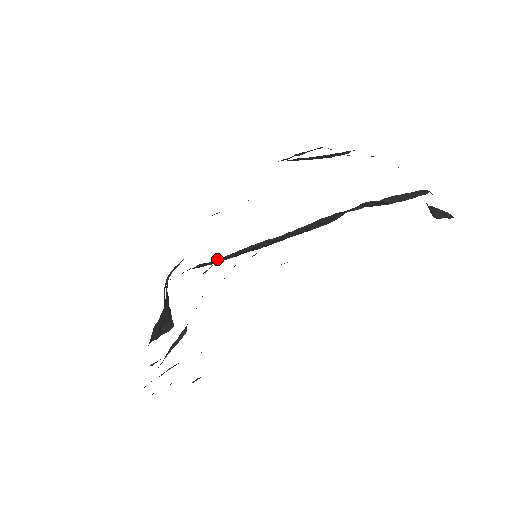
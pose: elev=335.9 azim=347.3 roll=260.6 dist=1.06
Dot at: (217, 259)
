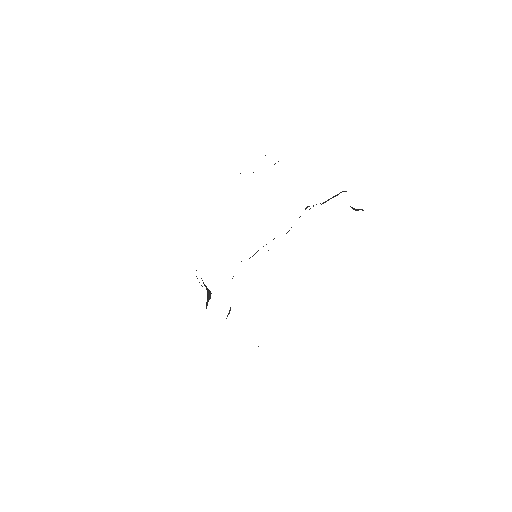
Dot at: occluded
